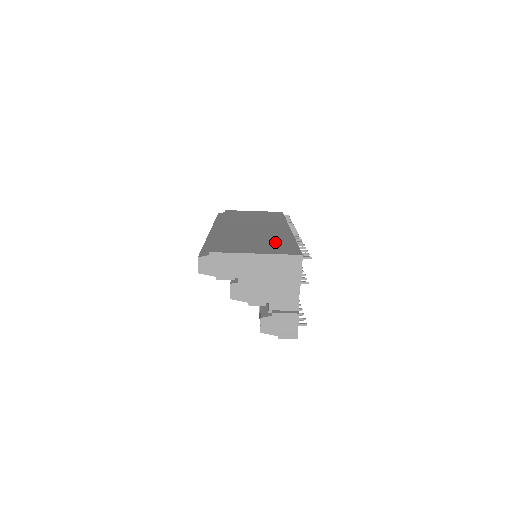
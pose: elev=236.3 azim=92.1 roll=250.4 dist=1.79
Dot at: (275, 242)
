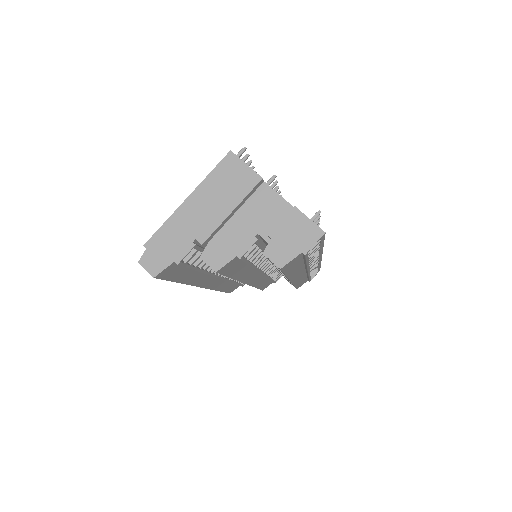
Dot at: occluded
